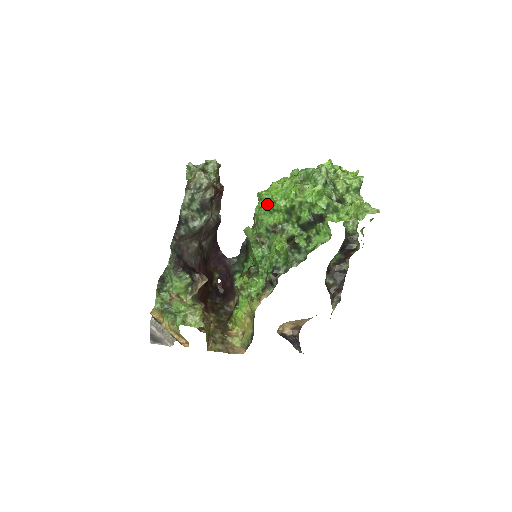
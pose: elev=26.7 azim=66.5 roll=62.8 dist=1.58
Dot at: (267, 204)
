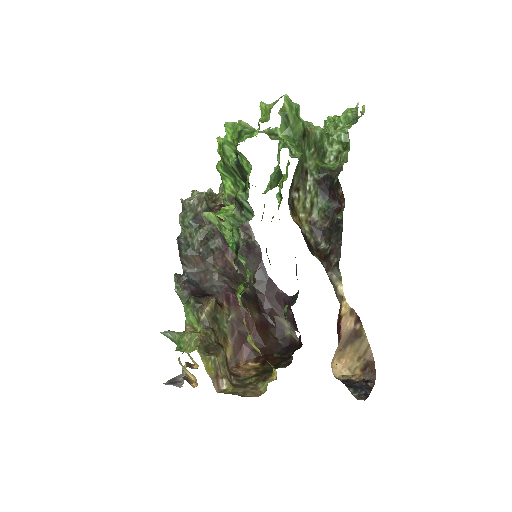
Dot at: occluded
